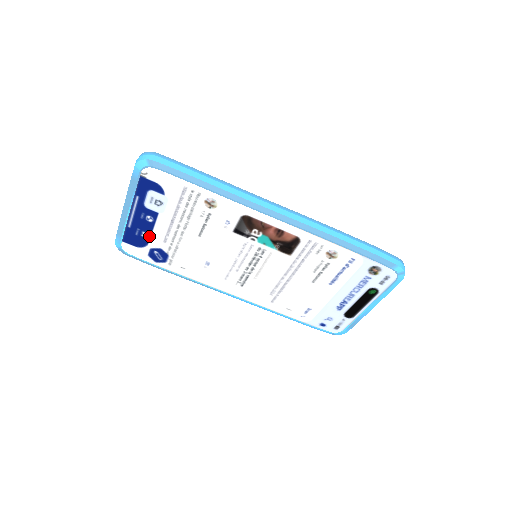
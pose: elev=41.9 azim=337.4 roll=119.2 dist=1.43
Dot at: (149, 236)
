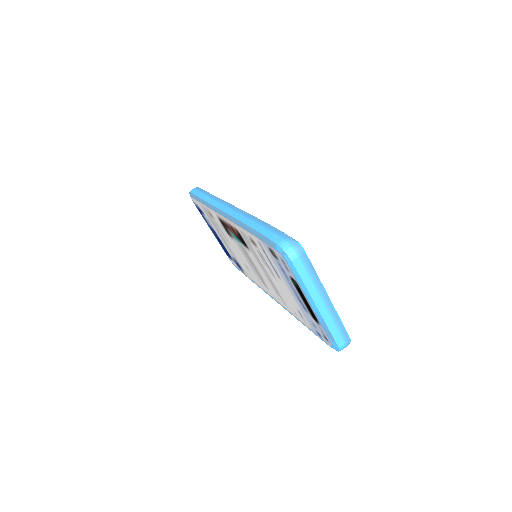
Dot at: (226, 249)
